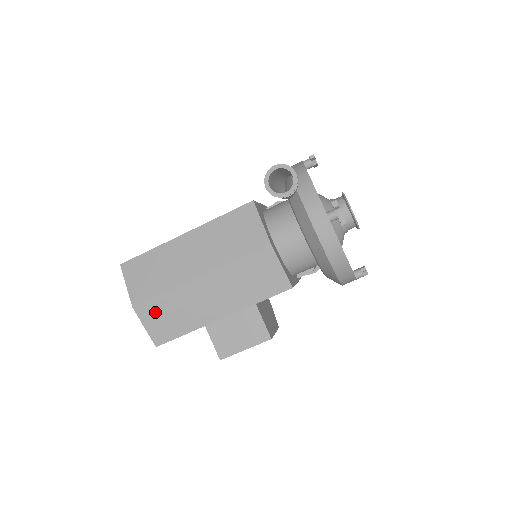
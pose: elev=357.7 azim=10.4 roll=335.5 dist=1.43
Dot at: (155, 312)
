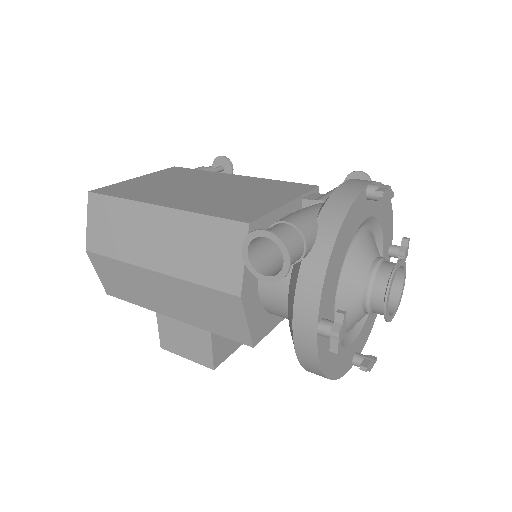
Dot at: (107, 268)
